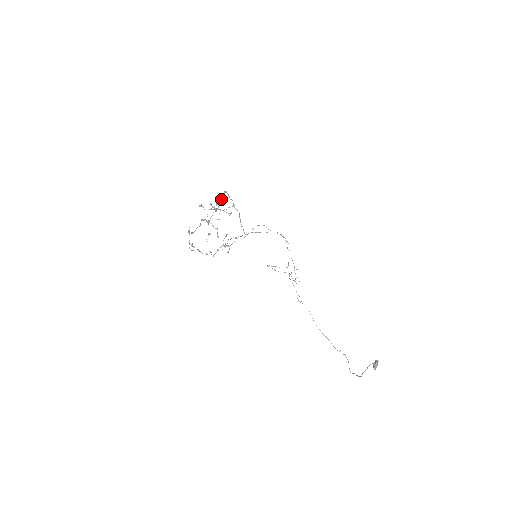
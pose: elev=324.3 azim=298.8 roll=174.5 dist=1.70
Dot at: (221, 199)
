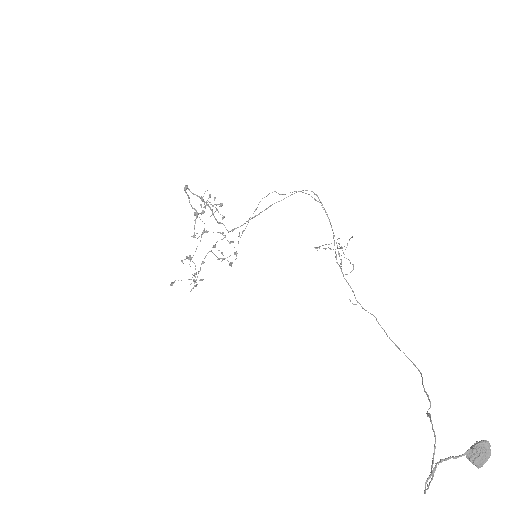
Dot at: (204, 193)
